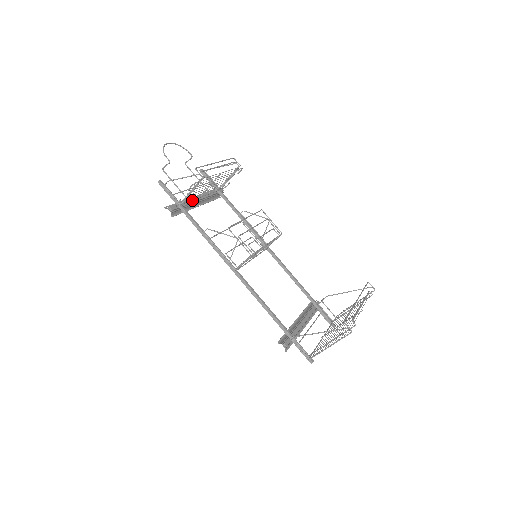
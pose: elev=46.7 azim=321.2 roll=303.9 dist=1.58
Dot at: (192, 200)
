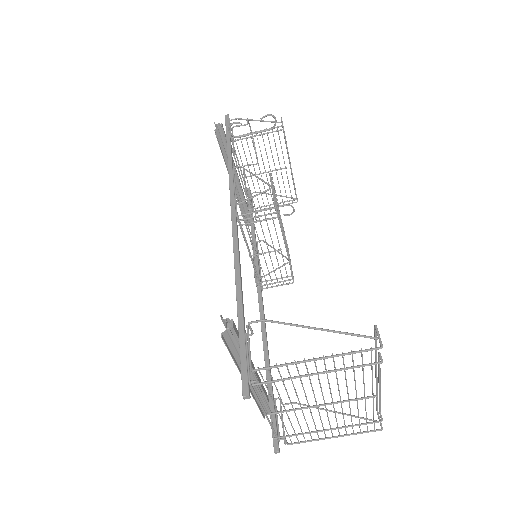
Dot at: (238, 160)
